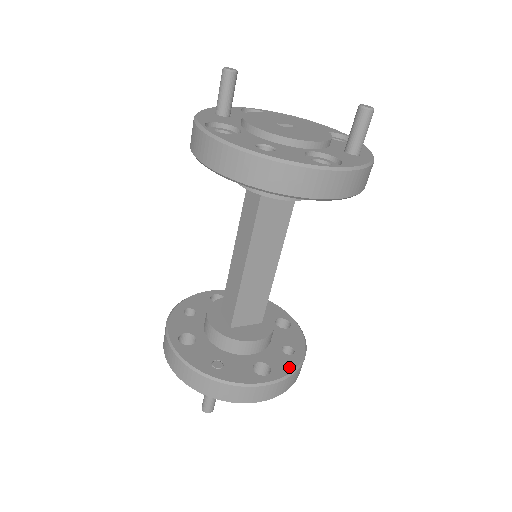
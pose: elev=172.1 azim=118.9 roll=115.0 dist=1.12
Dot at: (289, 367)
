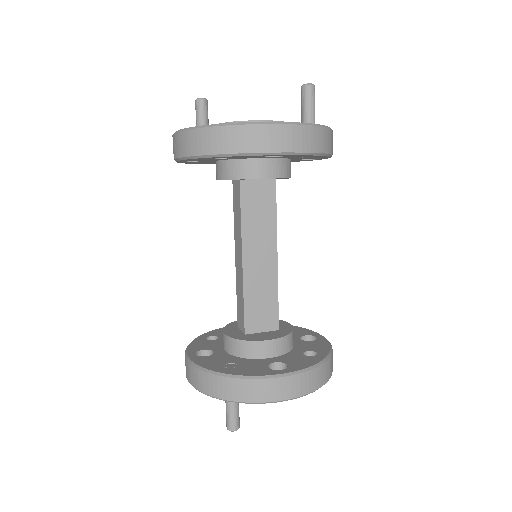
Dot at: (308, 363)
